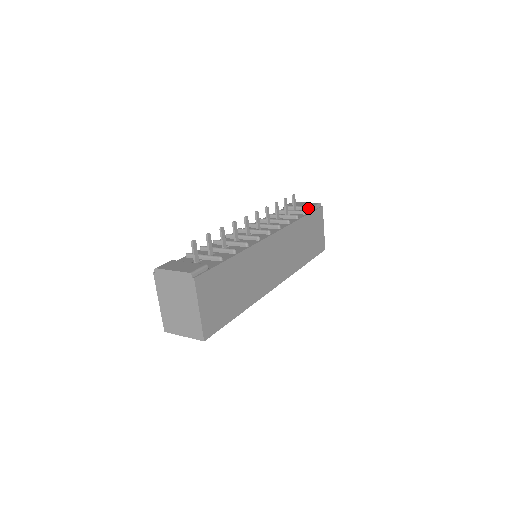
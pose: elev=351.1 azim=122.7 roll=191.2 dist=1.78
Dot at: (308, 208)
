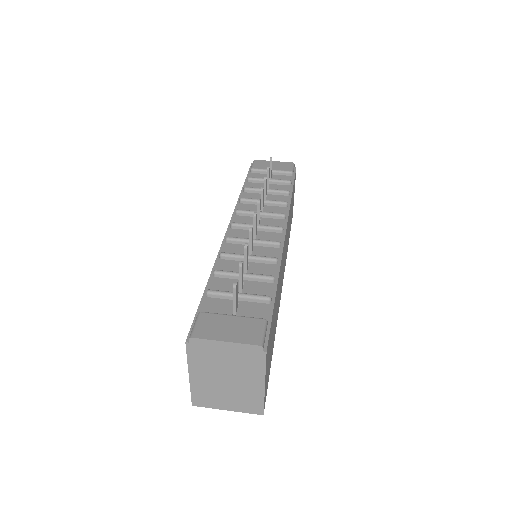
Dot at: (286, 173)
